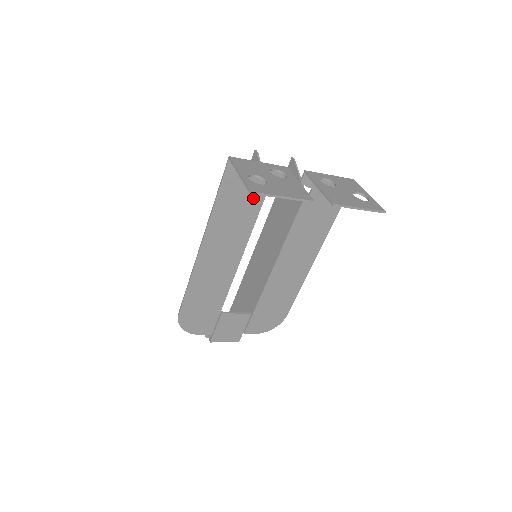
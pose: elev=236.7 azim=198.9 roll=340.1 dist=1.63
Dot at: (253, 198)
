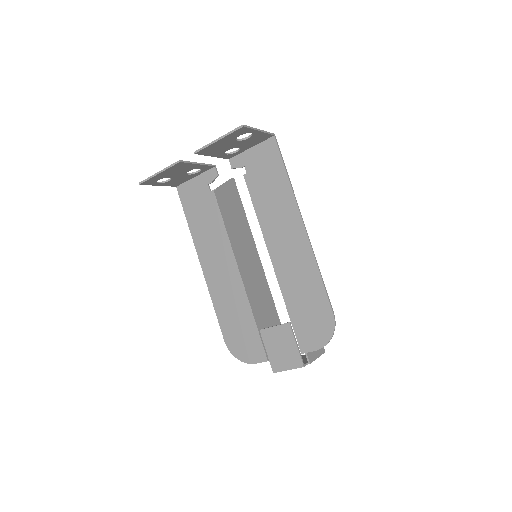
Dot at: (208, 203)
